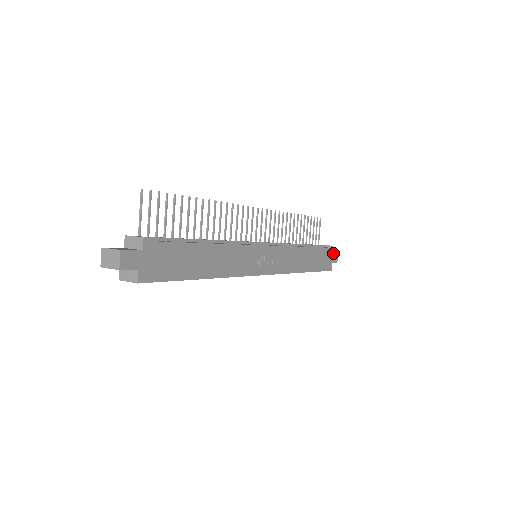
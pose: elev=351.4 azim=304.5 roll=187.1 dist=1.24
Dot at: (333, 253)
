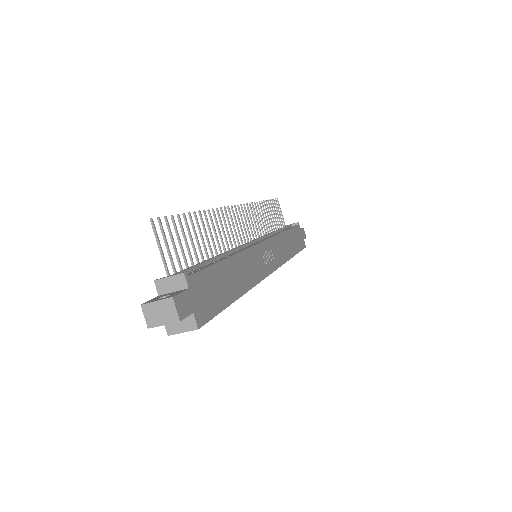
Dot at: (301, 229)
